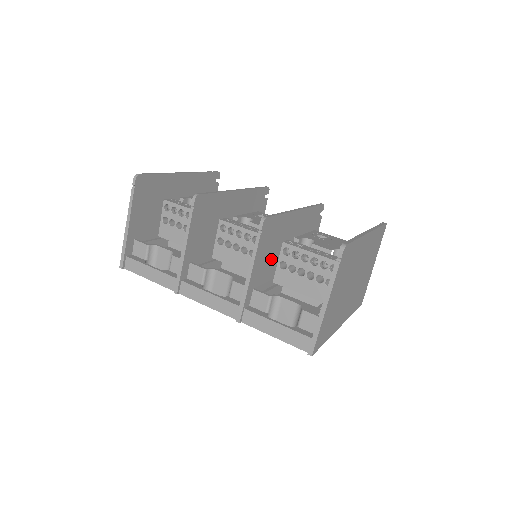
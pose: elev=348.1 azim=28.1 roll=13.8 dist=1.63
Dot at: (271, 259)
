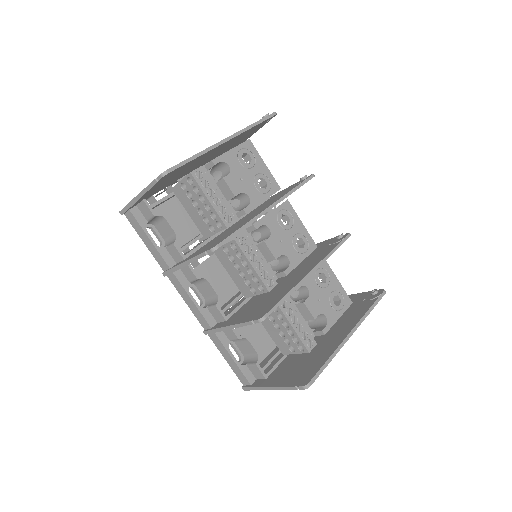
Dot at: occluded
